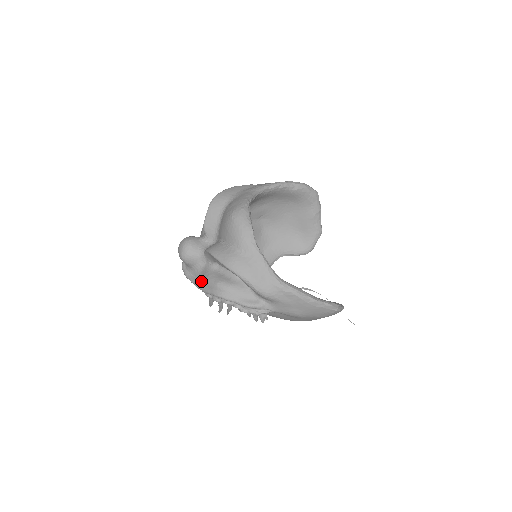
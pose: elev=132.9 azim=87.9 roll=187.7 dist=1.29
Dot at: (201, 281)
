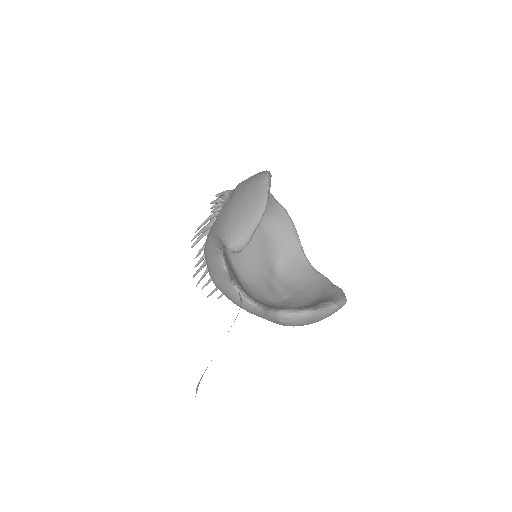
Dot at: occluded
